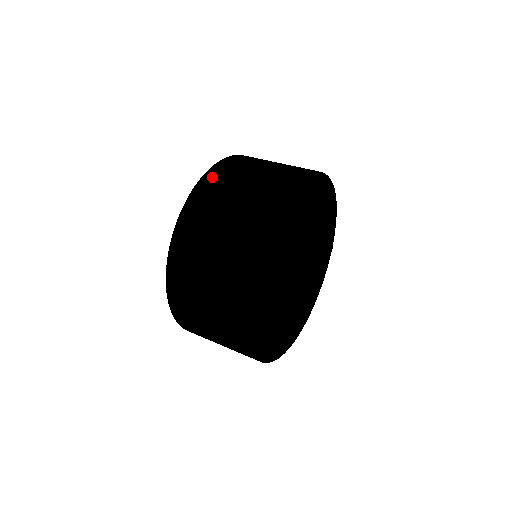
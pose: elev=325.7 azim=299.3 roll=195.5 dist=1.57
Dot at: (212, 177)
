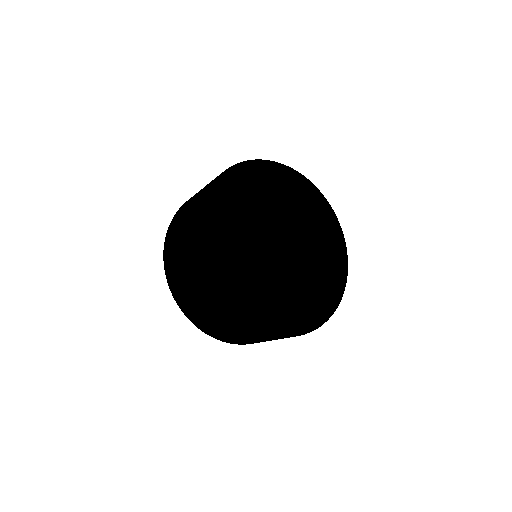
Dot at: occluded
